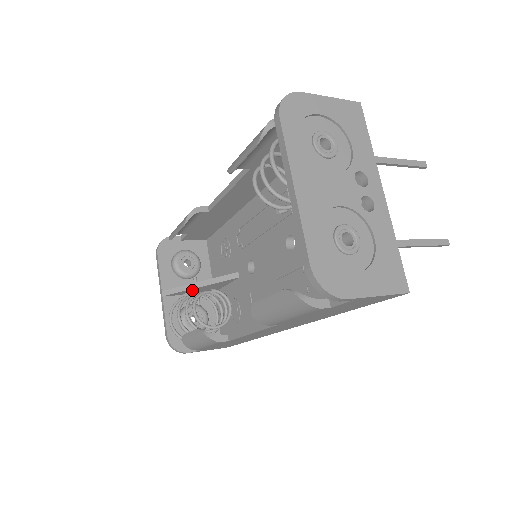
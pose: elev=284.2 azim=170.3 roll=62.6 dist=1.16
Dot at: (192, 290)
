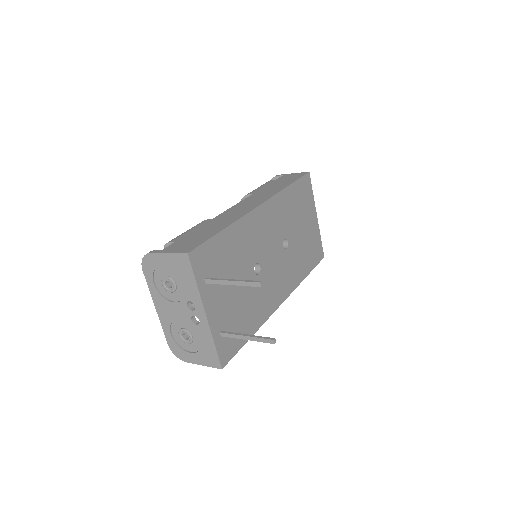
Dot at: occluded
